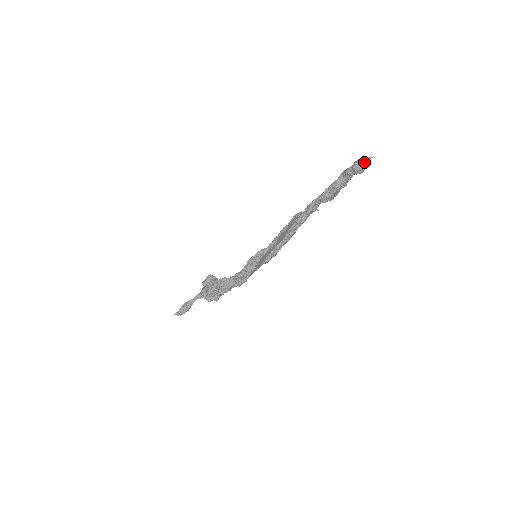
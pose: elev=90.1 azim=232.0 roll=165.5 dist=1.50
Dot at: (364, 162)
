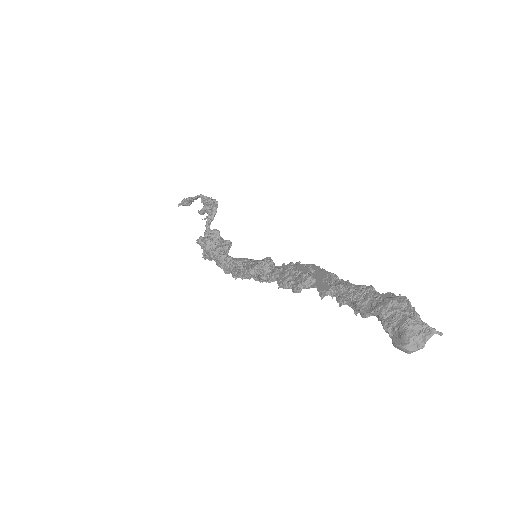
Dot at: (415, 351)
